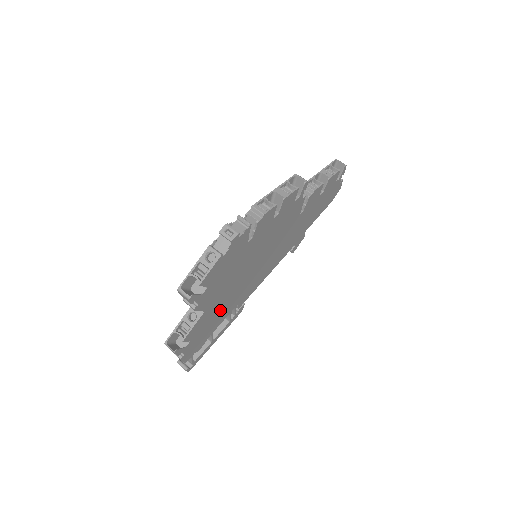
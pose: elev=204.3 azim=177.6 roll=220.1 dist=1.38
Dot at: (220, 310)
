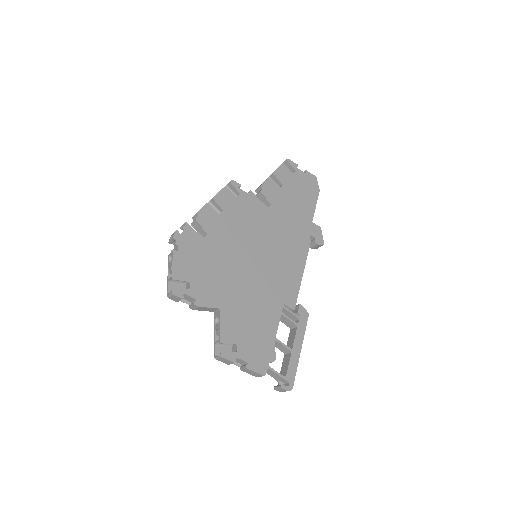
Dot at: (253, 310)
